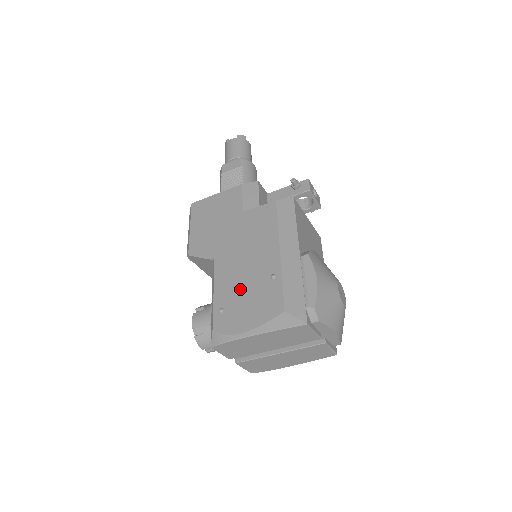
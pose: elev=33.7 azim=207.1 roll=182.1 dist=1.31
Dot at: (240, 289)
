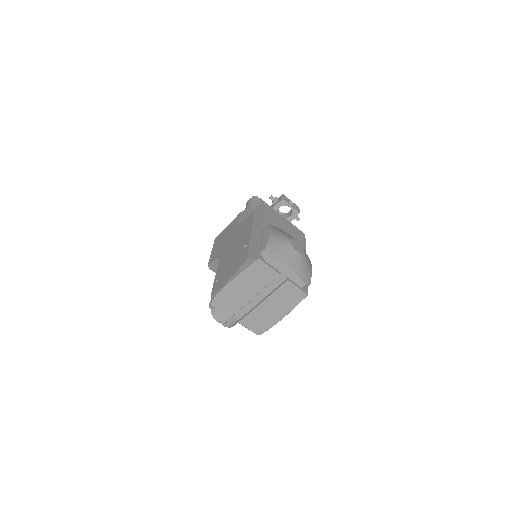
Dot at: (228, 263)
